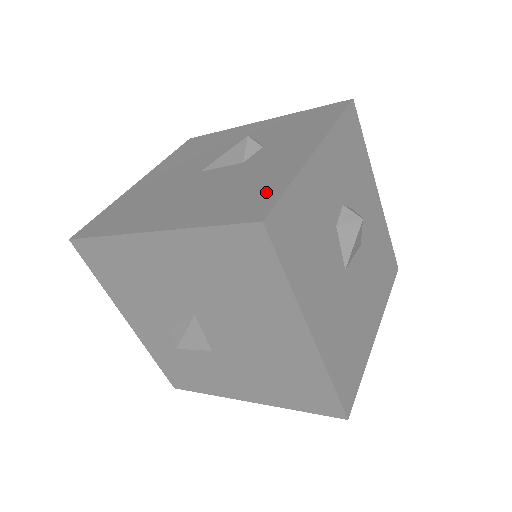
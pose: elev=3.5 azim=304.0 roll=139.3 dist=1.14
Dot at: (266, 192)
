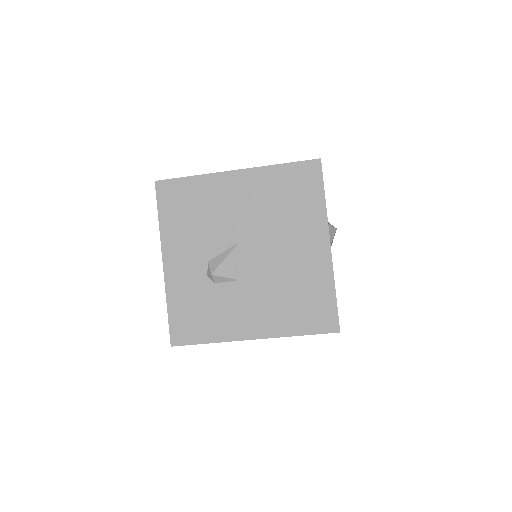
Dot at: occluded
